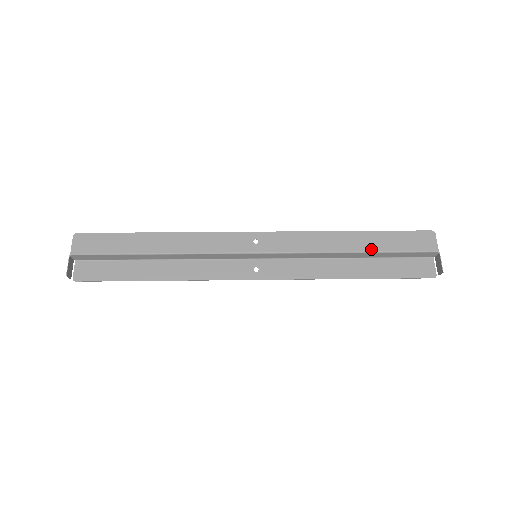
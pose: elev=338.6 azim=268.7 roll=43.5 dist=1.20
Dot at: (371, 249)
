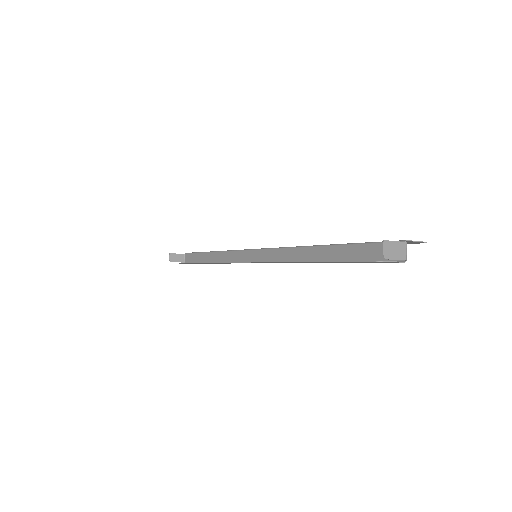
Dot at: (338, 244)
